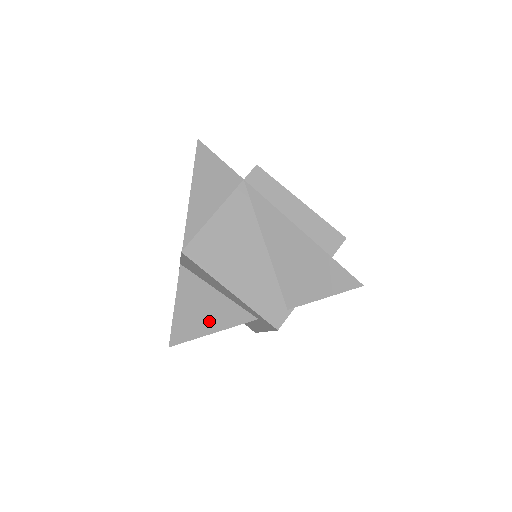
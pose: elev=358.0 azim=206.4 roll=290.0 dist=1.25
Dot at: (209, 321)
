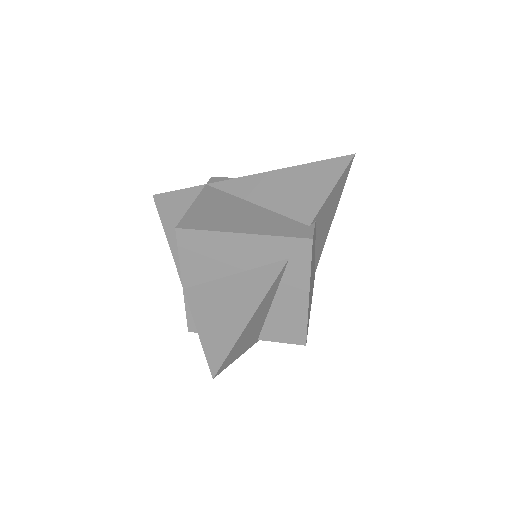
Dot at: (242, 308)
